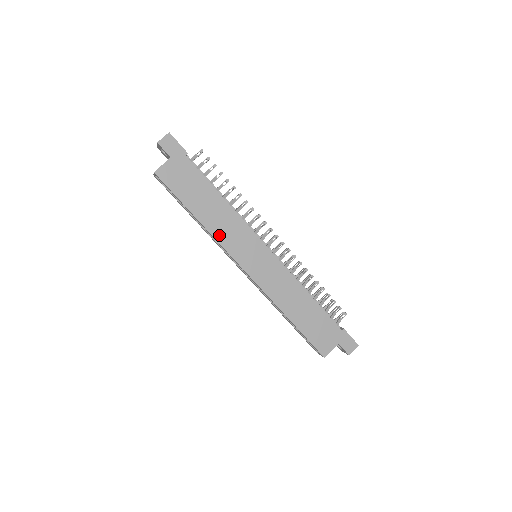
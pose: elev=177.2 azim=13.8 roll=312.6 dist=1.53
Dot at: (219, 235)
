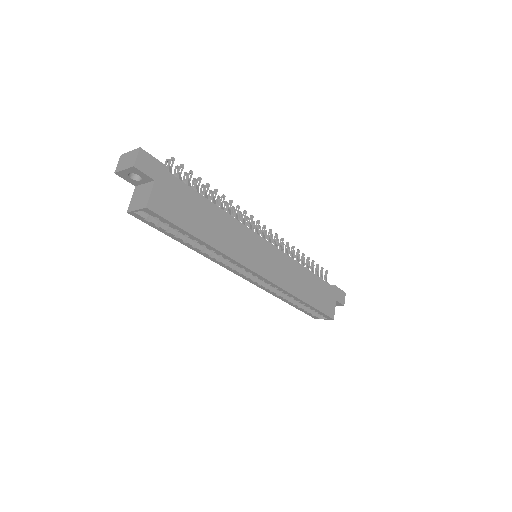
Dot at: (230, 251)
